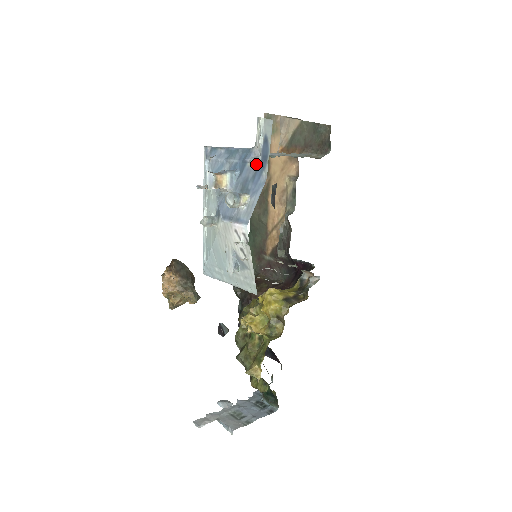
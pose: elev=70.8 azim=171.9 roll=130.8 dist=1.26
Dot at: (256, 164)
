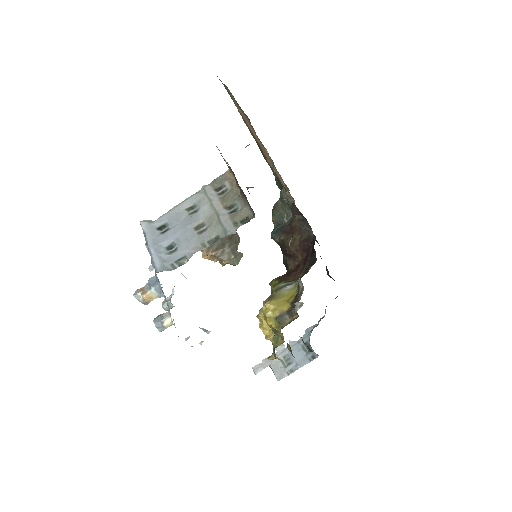
Dot at: occluded
